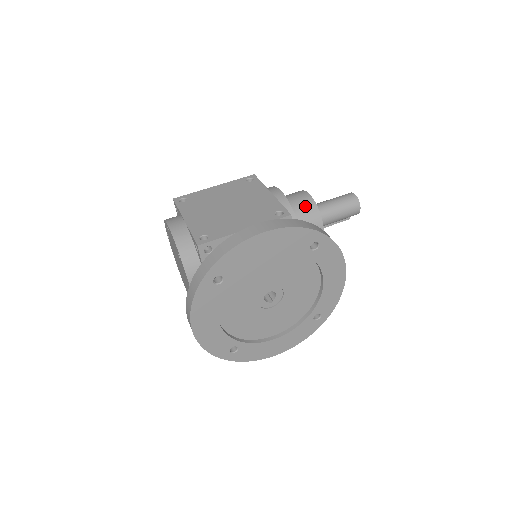
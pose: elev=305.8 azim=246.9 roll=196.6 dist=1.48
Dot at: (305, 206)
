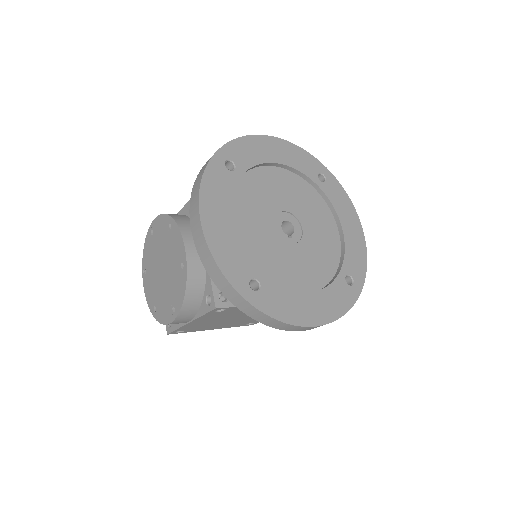
Dot at: occluded
